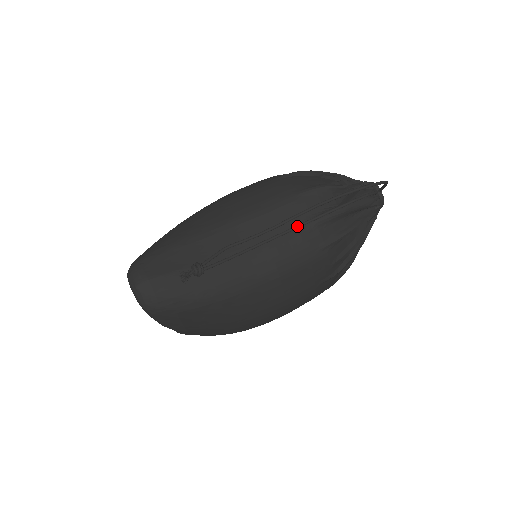
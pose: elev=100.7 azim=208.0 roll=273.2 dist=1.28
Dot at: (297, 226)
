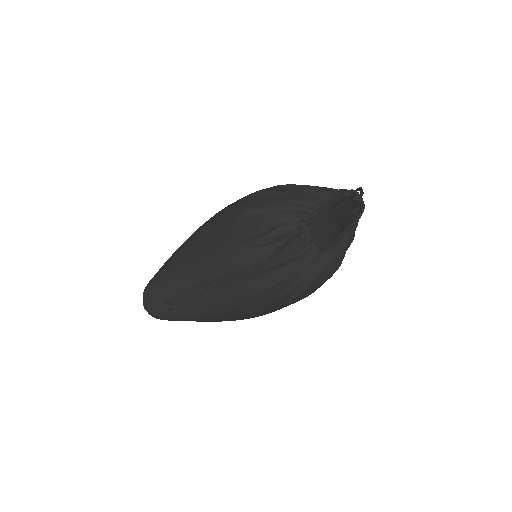
Dot at: (224, 284)
